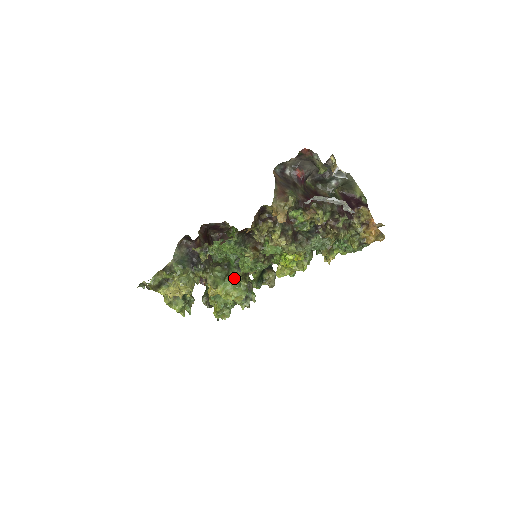
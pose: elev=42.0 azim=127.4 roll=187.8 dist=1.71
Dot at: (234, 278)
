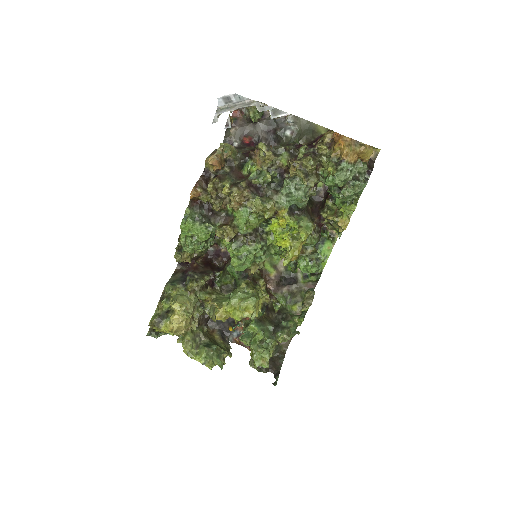
Dot at: (238, 288)
